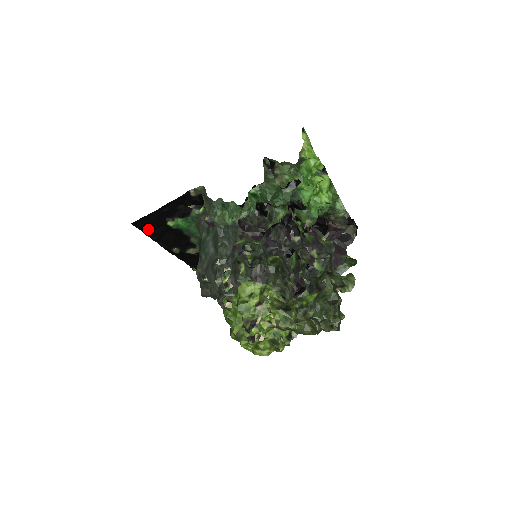
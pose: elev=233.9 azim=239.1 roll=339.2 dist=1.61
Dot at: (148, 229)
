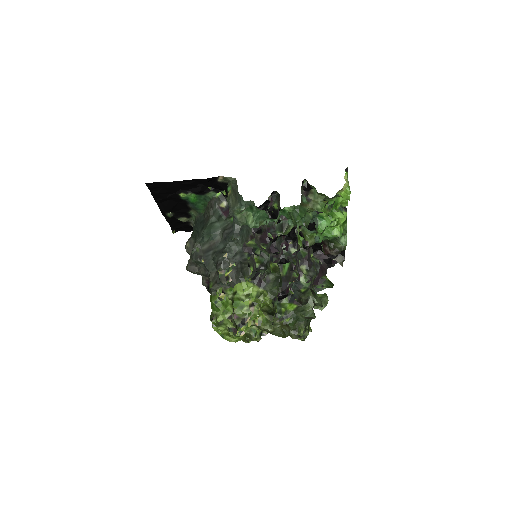
Dot at: (157, 191)
